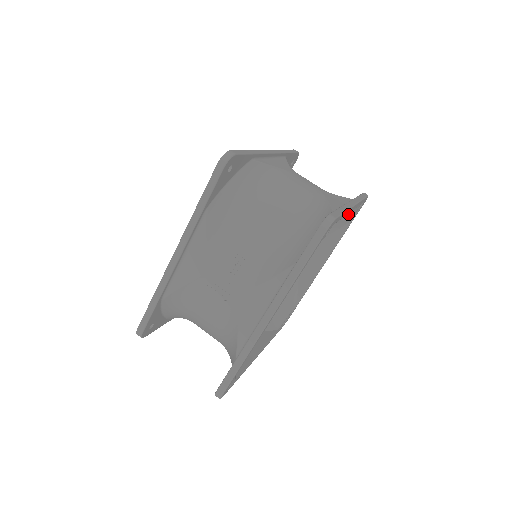
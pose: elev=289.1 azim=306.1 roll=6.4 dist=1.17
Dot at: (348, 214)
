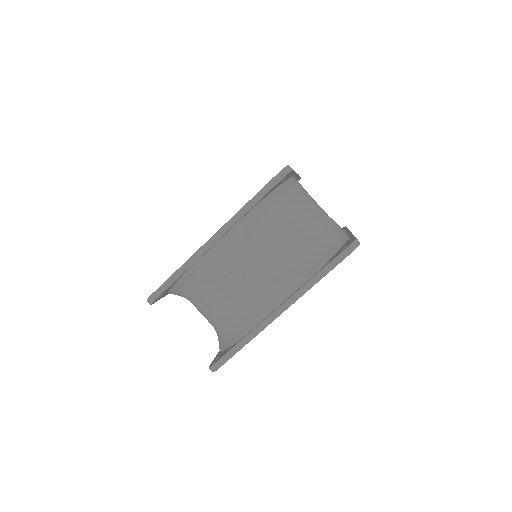
Dot at: occluded
